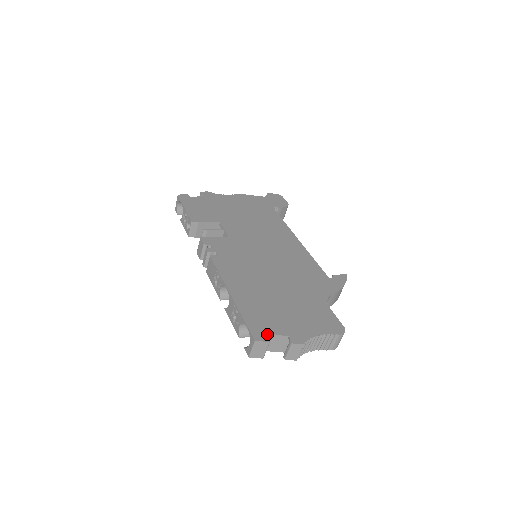
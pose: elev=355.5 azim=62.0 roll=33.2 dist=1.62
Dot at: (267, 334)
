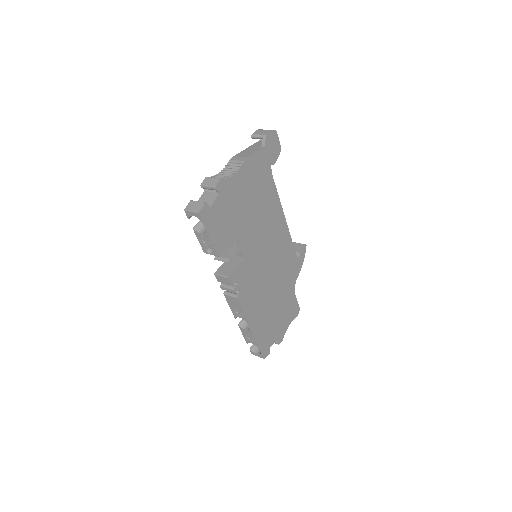
Dot at: (269, 349)
